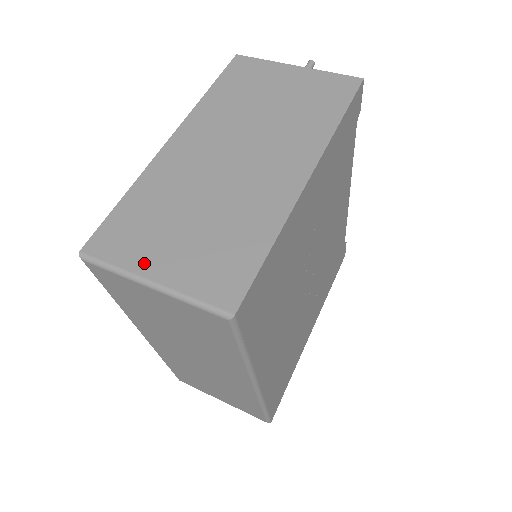
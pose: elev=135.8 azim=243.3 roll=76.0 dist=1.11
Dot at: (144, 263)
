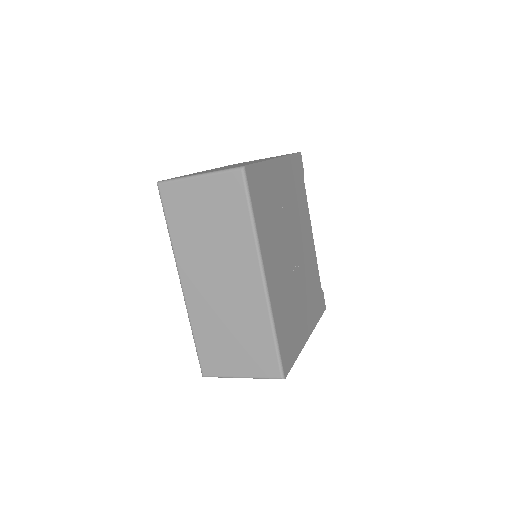
Dot at: occluded
